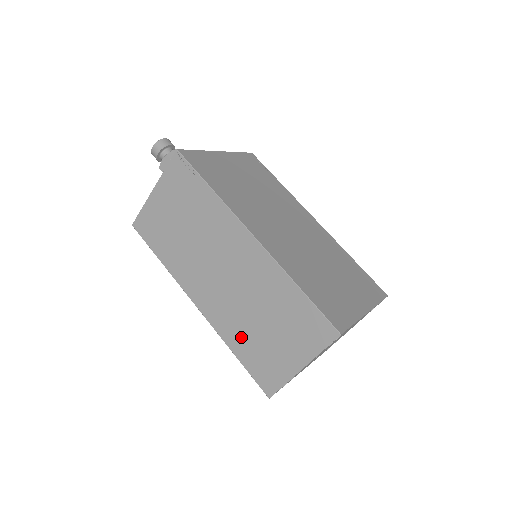
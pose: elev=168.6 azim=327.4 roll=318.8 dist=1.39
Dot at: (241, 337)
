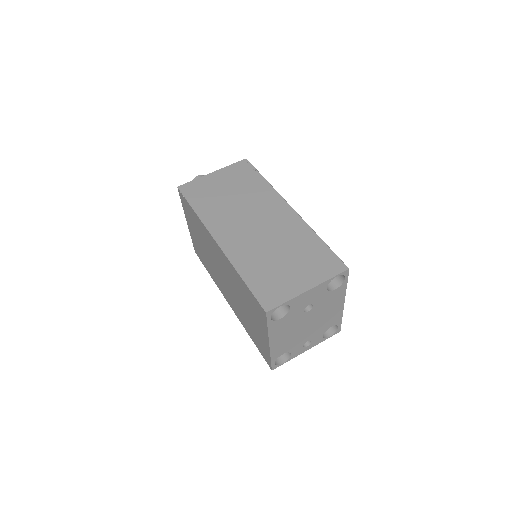
Dot at: (255, 265)
